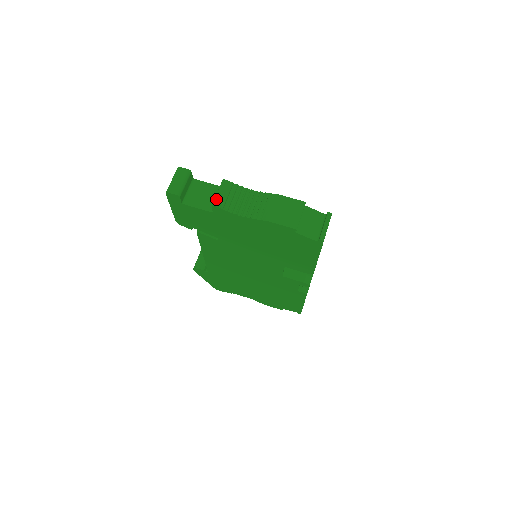
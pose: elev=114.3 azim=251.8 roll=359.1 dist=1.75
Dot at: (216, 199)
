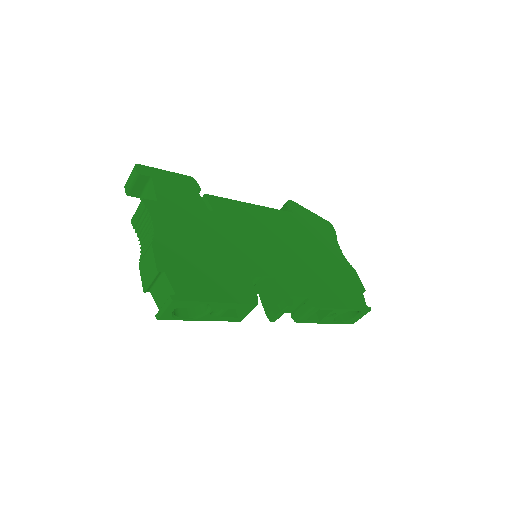
Dot at: (133, 216)
